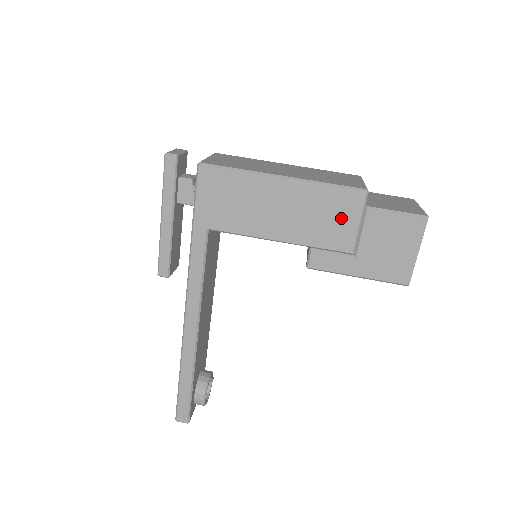
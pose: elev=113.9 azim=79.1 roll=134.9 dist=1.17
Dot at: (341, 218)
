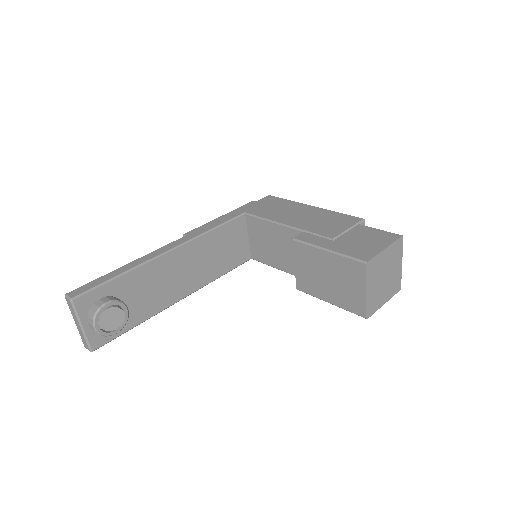
Dot at: (337, 224)
